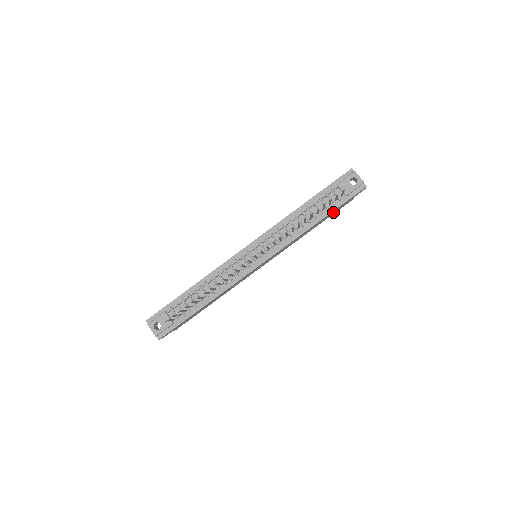
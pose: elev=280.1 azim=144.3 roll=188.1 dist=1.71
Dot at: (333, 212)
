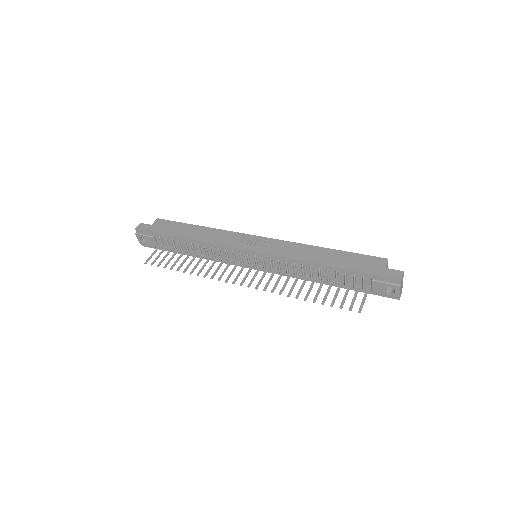
Dot at: occluded
